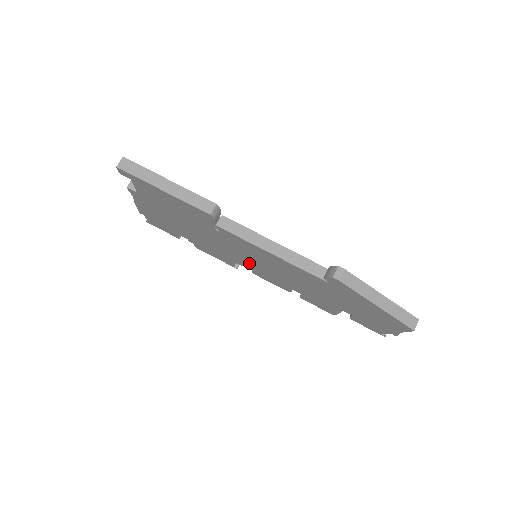
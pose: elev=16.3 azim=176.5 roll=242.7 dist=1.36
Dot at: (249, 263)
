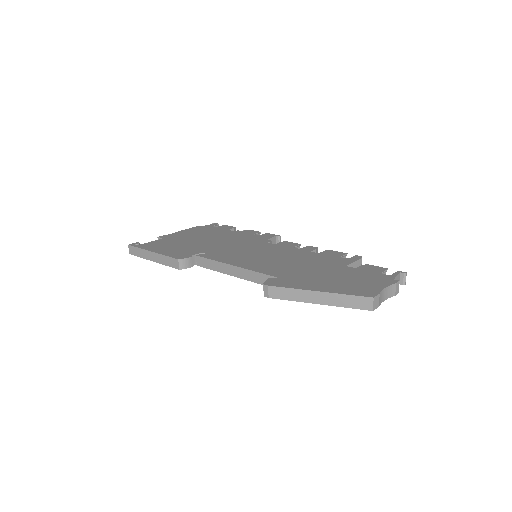
Dot at: occluded
